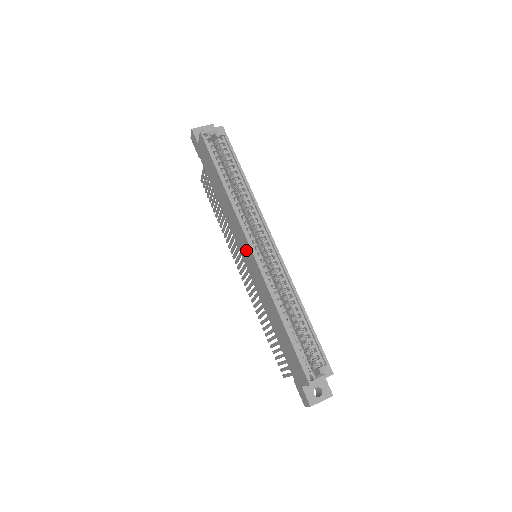
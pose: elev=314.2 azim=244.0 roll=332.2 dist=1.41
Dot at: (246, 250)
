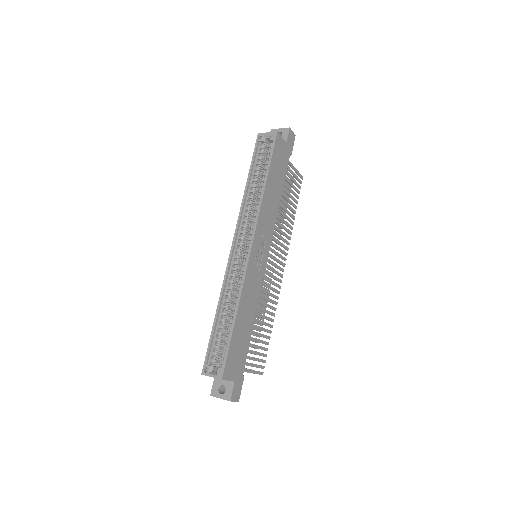
Dot at: occluded
